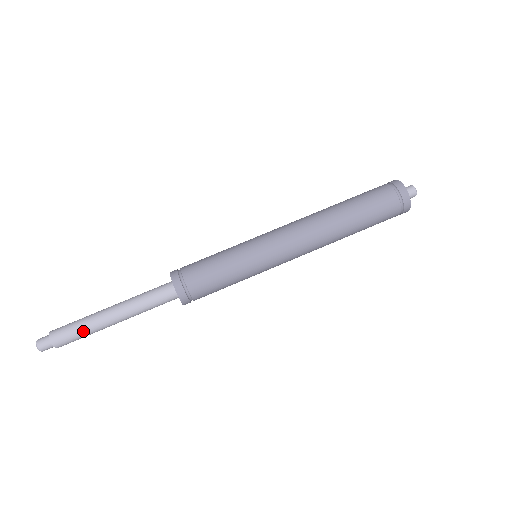
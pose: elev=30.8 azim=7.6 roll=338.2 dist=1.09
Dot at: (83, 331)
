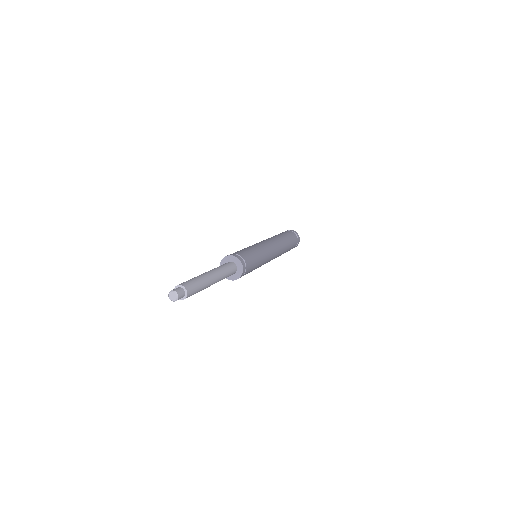
Dot at: (200, 282)
